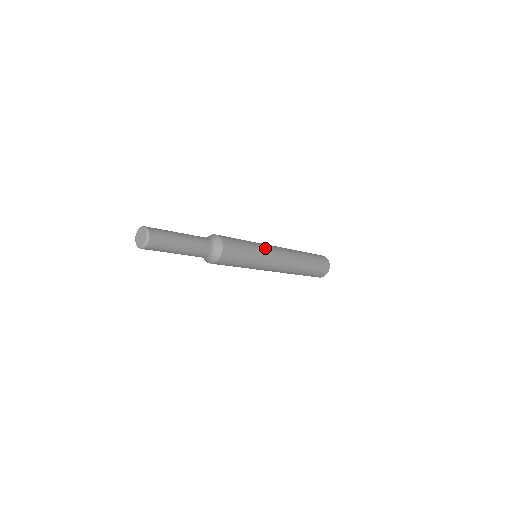
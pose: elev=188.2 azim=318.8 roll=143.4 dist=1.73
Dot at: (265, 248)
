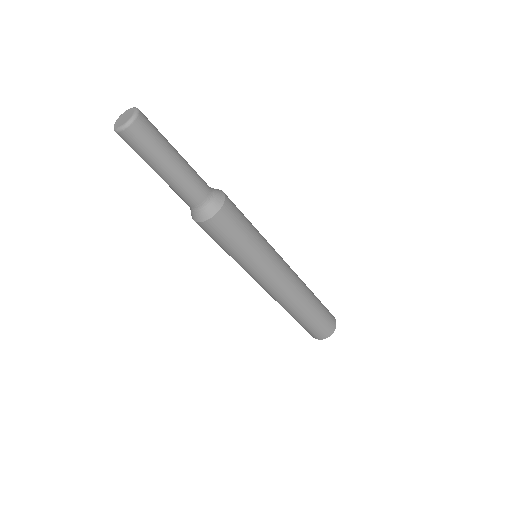
Dot at: occluded
